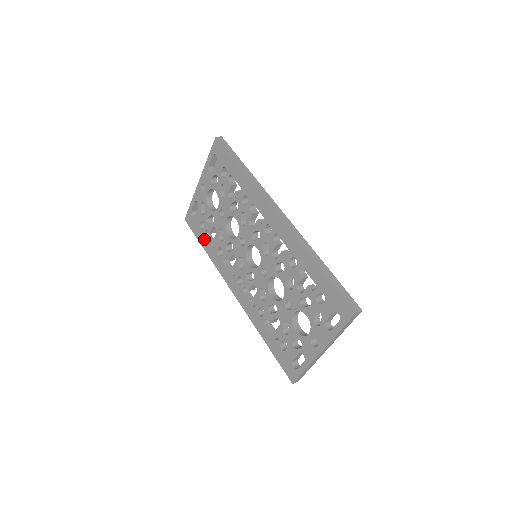
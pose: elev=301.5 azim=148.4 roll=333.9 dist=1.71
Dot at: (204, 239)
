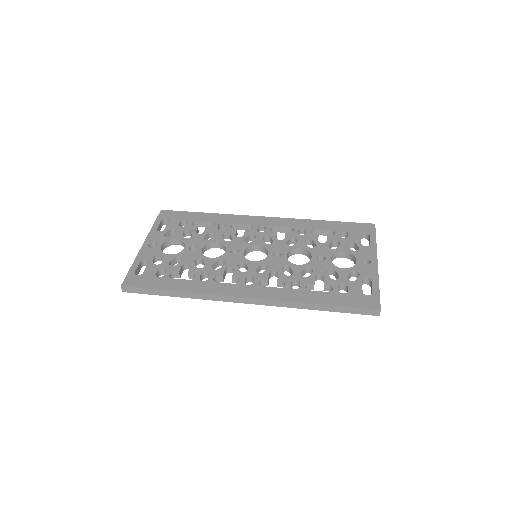
Dot at: (170, 282)
